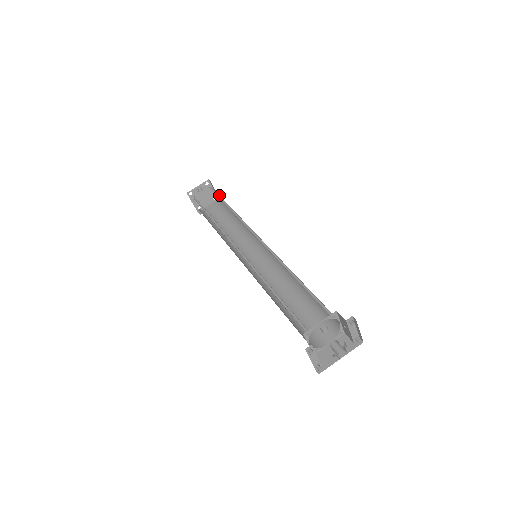
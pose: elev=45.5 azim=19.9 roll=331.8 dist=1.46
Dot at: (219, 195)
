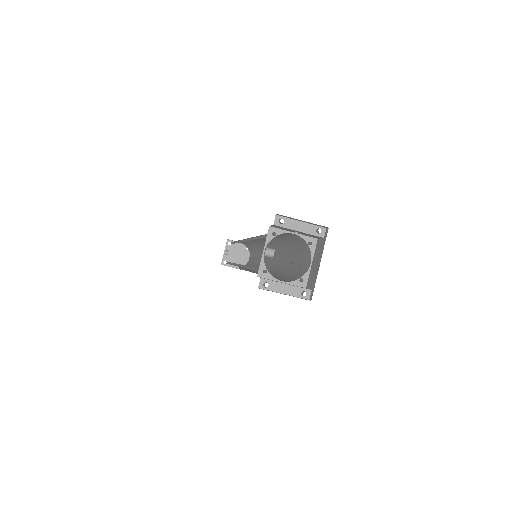
Dot at: (233, 242)
